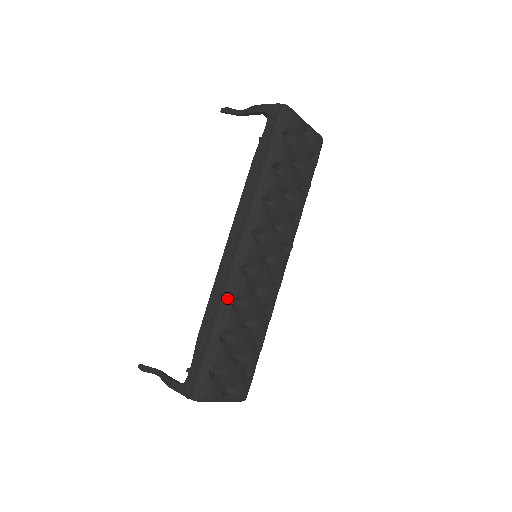
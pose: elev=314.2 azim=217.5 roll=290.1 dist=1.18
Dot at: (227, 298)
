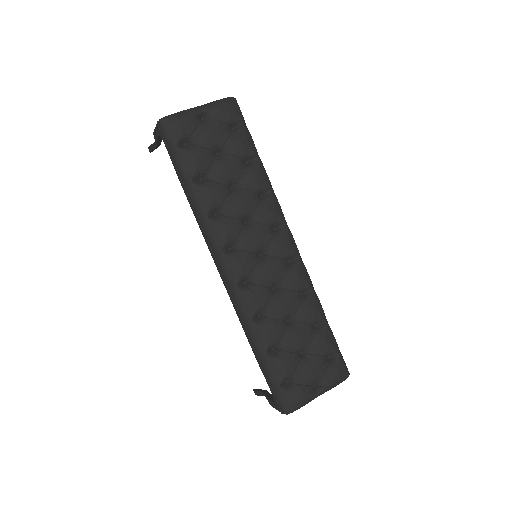
Dot at: (247, 320)
